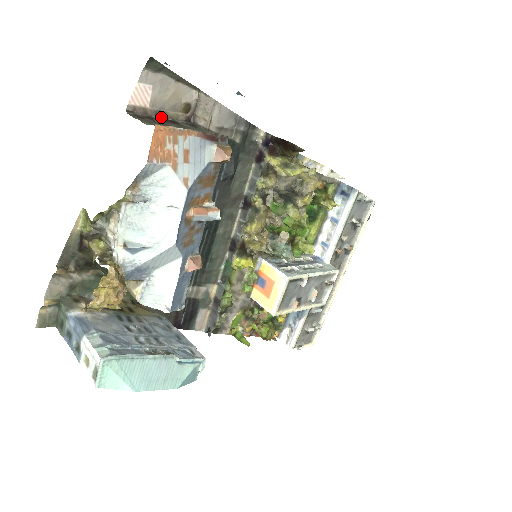
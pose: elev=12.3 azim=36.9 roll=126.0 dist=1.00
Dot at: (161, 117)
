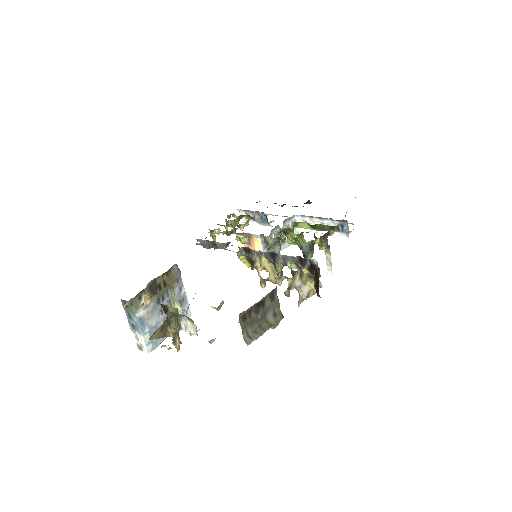
Dot at: (258, 302)
